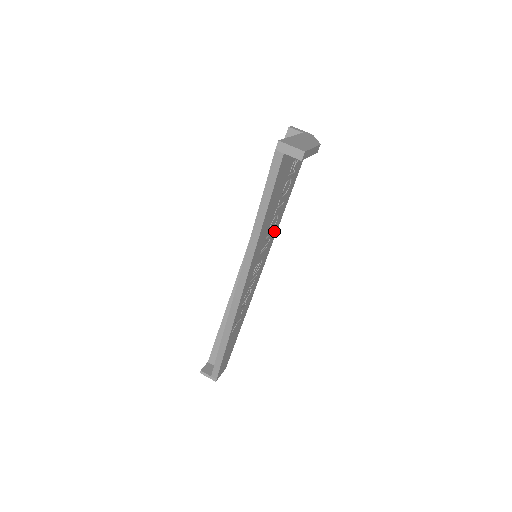
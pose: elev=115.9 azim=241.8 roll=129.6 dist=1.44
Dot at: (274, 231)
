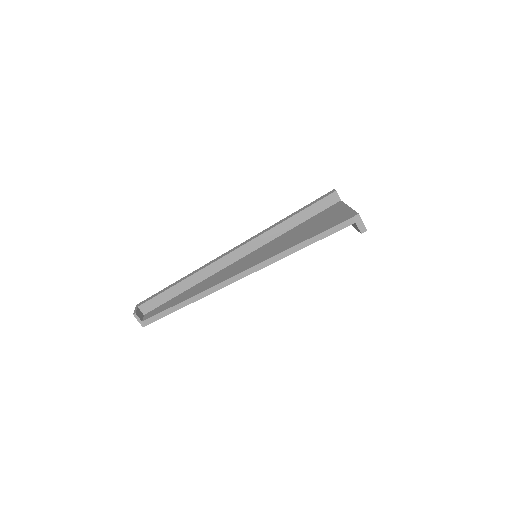
Dot at: occluded
